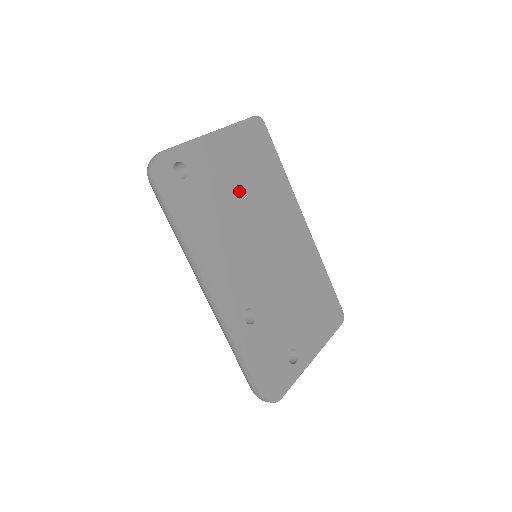
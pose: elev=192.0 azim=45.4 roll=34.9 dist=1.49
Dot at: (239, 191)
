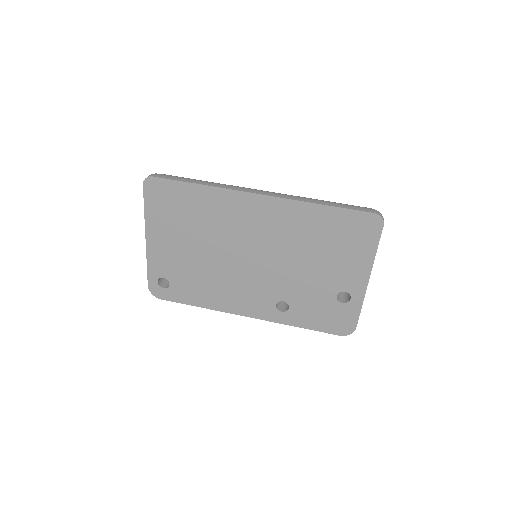
Dot at: (196, 249)
